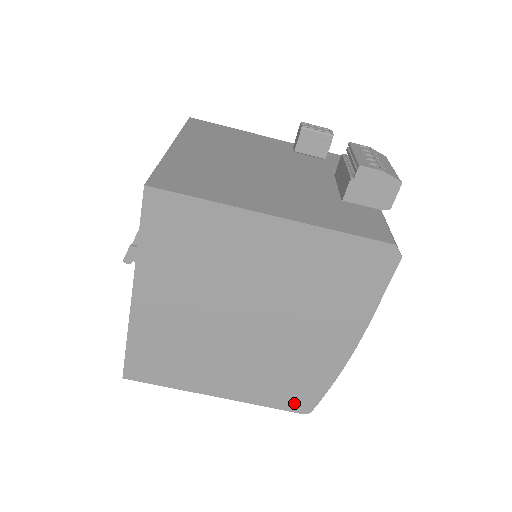
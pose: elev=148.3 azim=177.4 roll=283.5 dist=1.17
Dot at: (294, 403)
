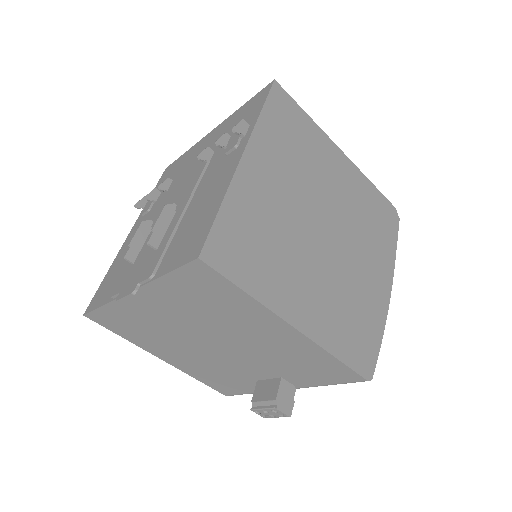
Dot at: (359, 359)
